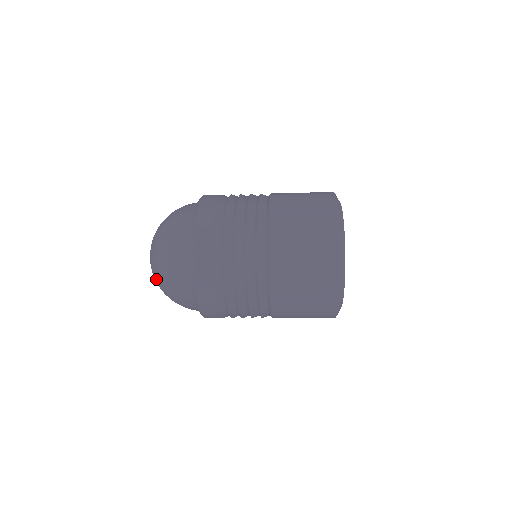
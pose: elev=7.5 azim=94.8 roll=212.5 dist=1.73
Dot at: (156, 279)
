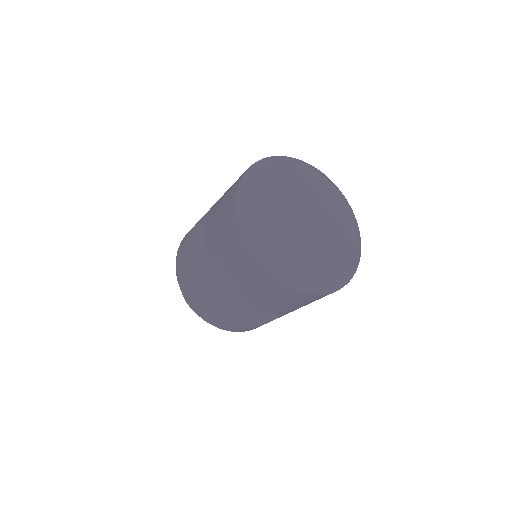
Dot at: occluded
